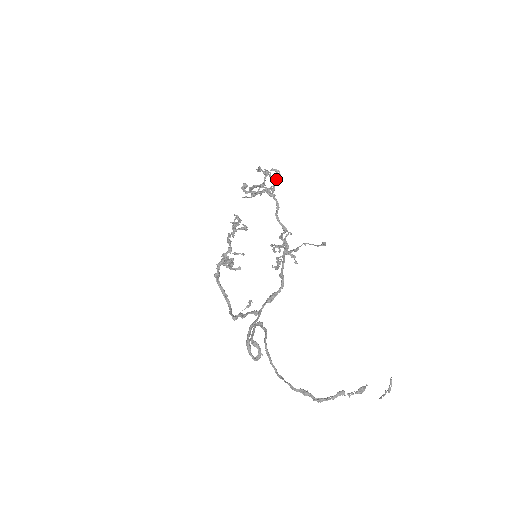
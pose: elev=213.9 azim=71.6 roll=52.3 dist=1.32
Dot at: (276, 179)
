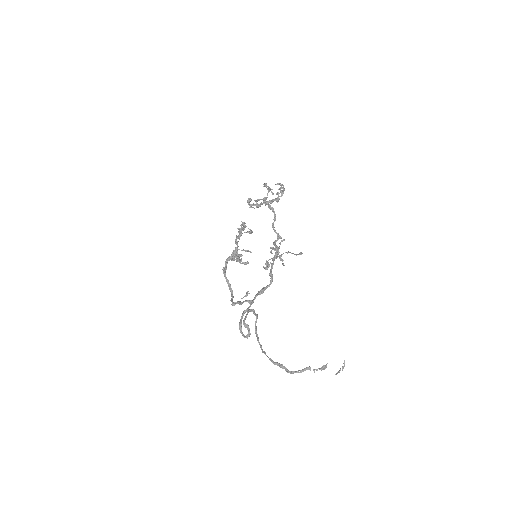
Dot at: (280, 192)
